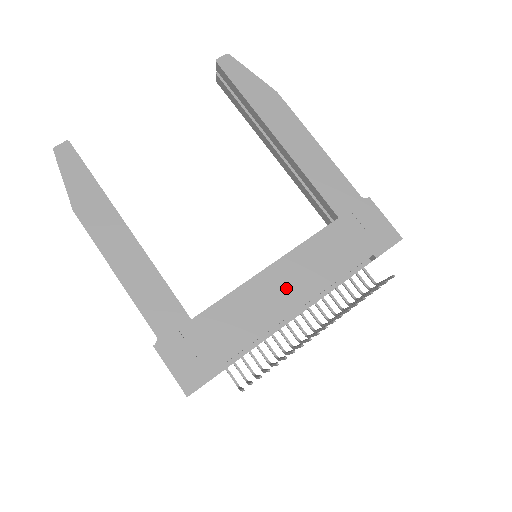
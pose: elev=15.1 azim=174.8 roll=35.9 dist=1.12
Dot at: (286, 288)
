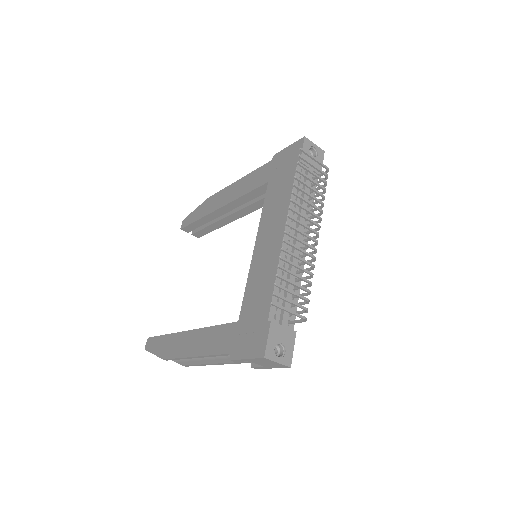
Dot at: (270, 240)
